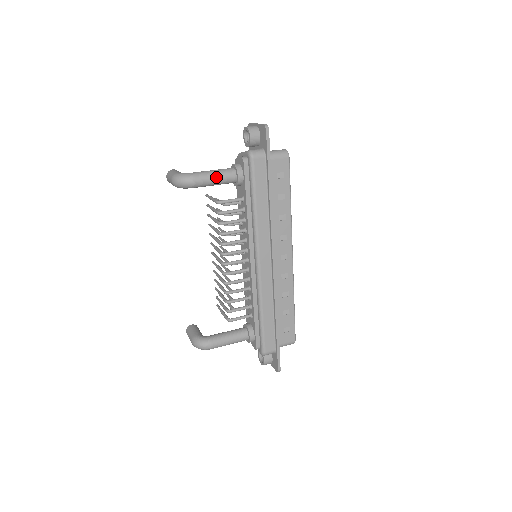
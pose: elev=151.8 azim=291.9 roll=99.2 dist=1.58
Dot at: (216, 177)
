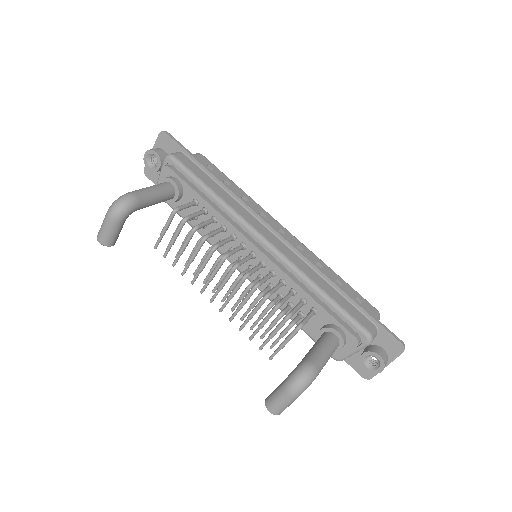
Dot at: (153, 188)
